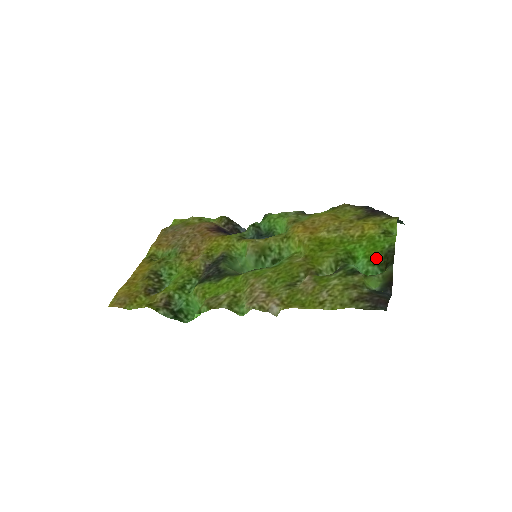
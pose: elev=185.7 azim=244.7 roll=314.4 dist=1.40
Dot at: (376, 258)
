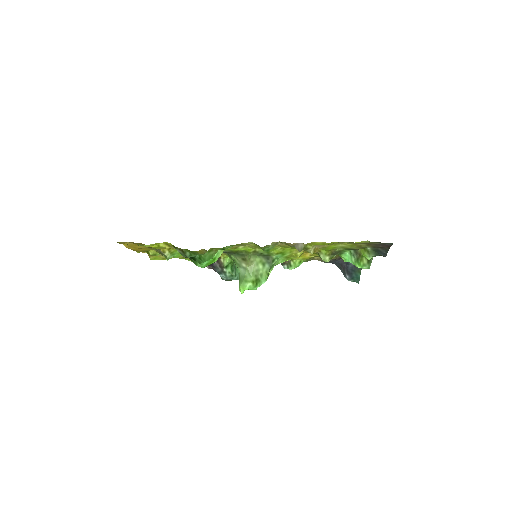
Dot at: occluded
